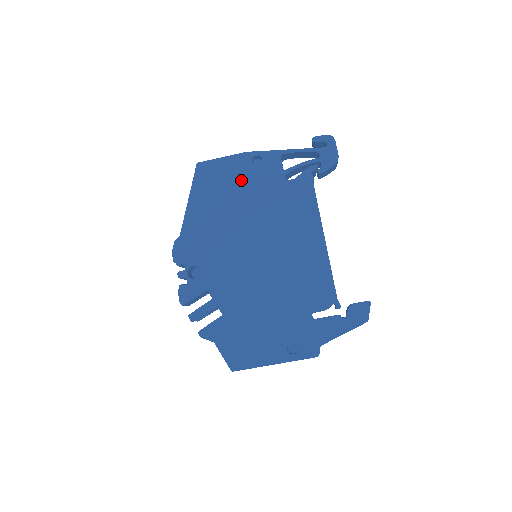
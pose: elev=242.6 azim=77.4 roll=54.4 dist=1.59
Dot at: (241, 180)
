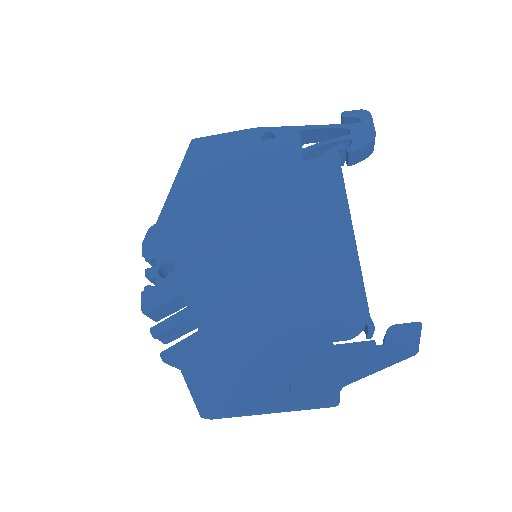
Dot at: (245, 159)
